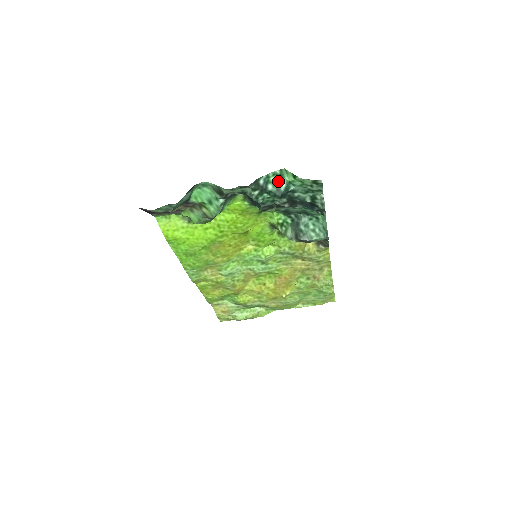
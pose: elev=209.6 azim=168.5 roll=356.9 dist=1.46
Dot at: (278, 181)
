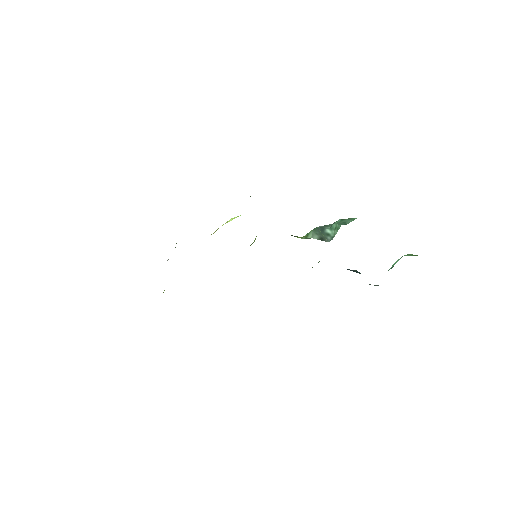
Dot at: (396, 262)
